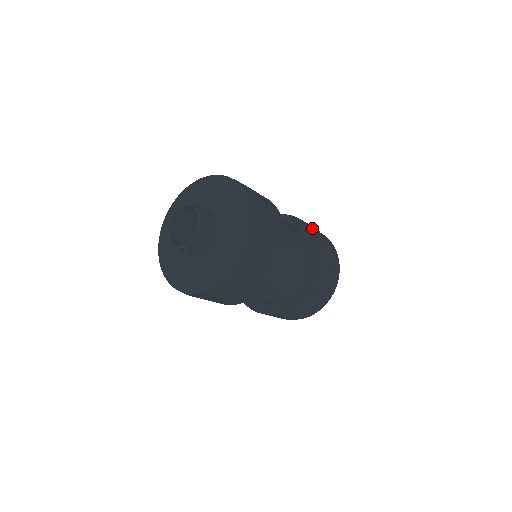
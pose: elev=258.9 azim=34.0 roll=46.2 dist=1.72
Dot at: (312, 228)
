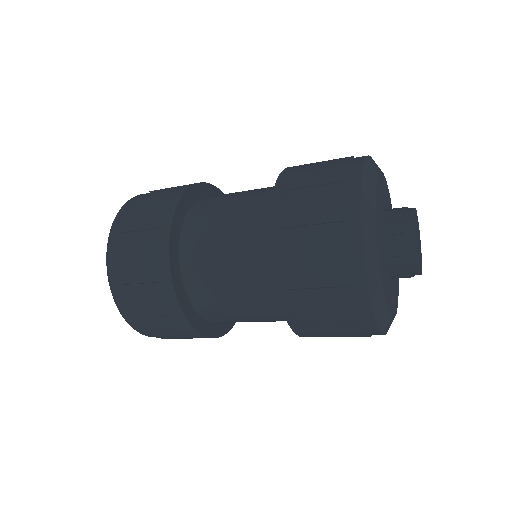
Dot at: (282, 203)
